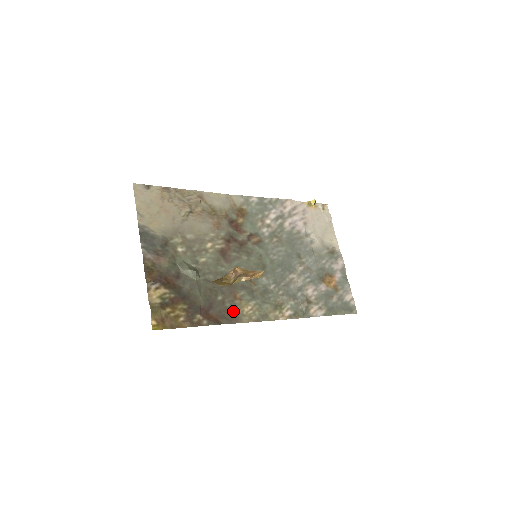
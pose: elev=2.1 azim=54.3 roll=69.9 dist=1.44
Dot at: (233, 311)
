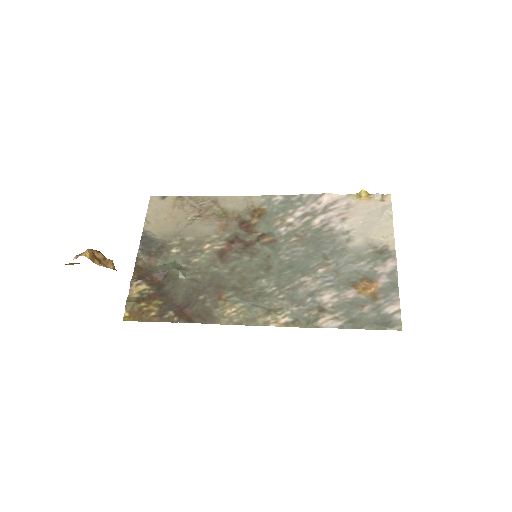
Dot at: (212, 311)
